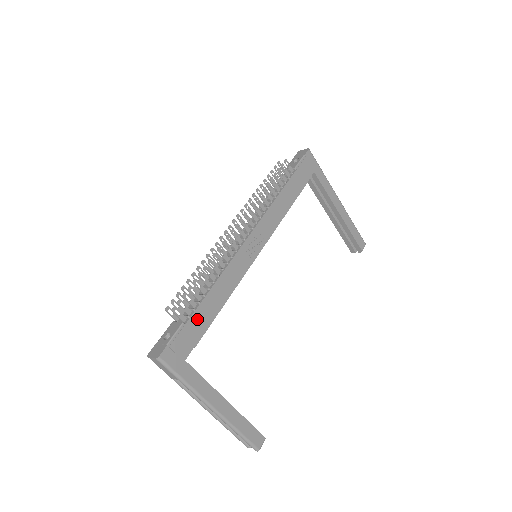
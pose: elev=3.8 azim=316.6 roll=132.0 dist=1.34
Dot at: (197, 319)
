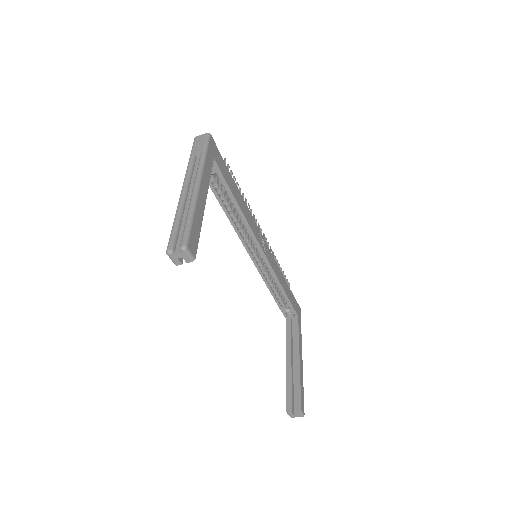
Dot at: (230, 177)
